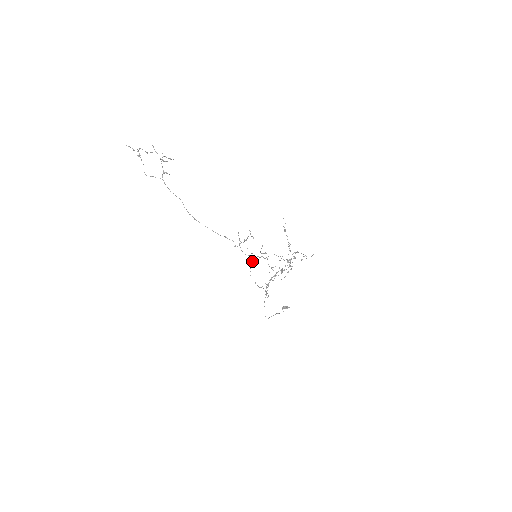
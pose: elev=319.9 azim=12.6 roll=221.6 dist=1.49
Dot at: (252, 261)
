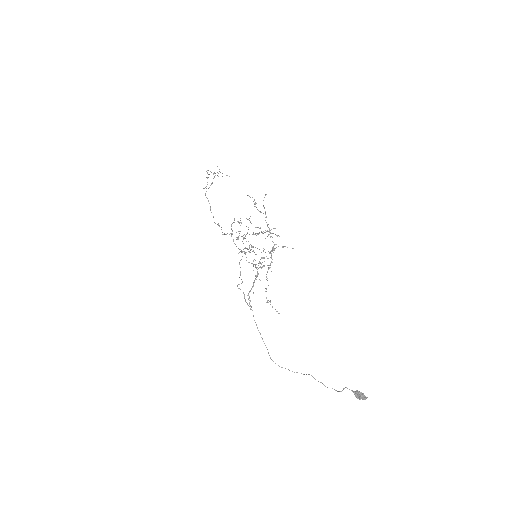
Dot at: (242, 256)
